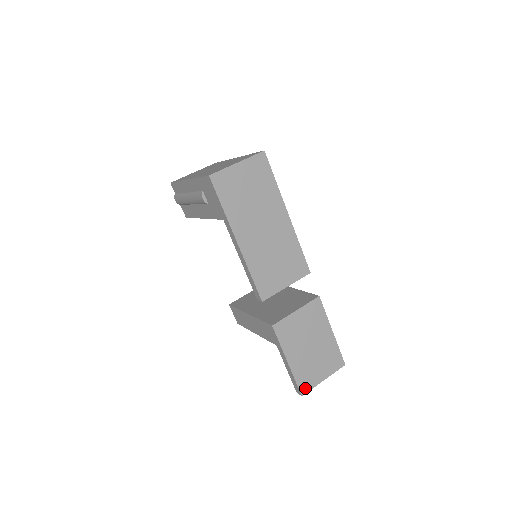
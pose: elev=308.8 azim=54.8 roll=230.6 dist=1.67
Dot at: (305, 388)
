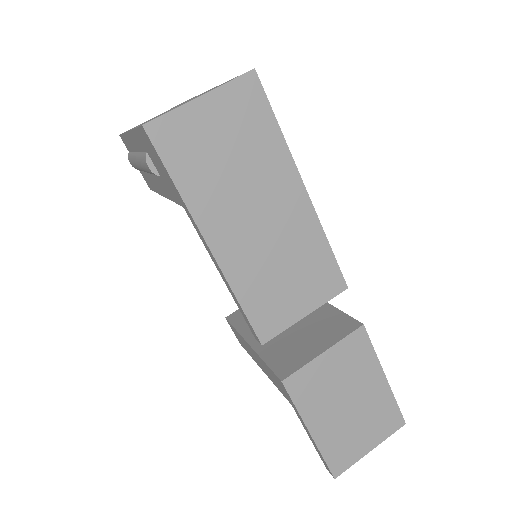
Dot at: (340, 467)
